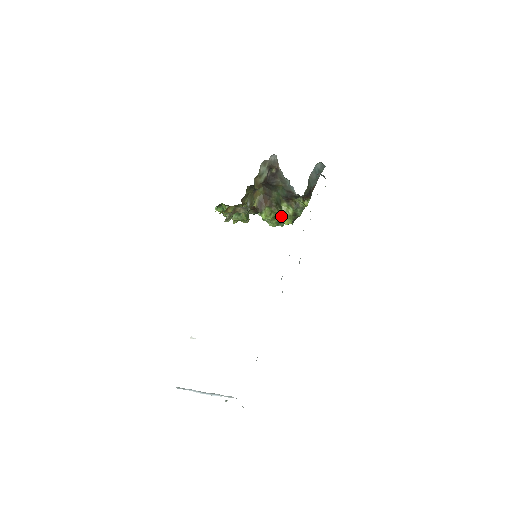
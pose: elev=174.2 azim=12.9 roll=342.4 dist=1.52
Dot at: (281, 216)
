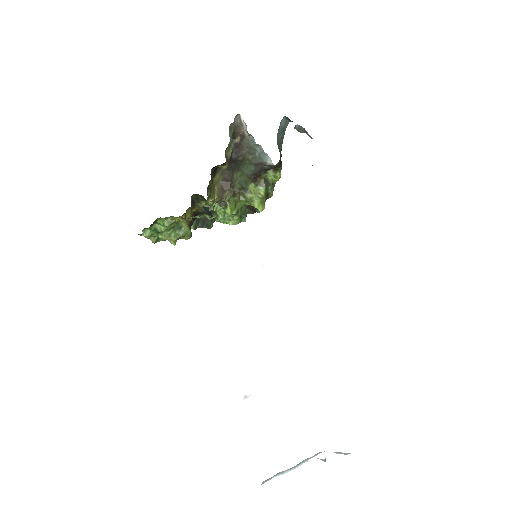
Dot at: (251, 202)
